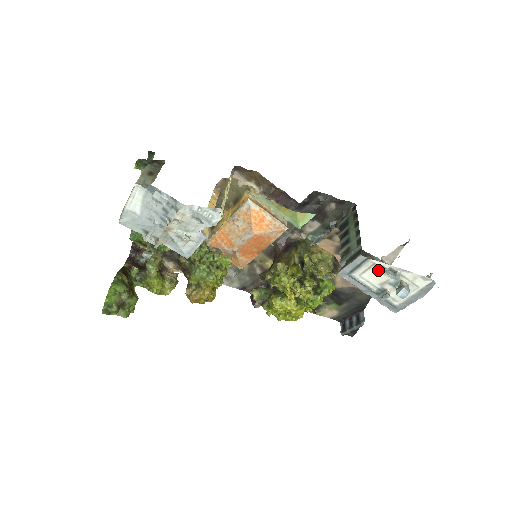
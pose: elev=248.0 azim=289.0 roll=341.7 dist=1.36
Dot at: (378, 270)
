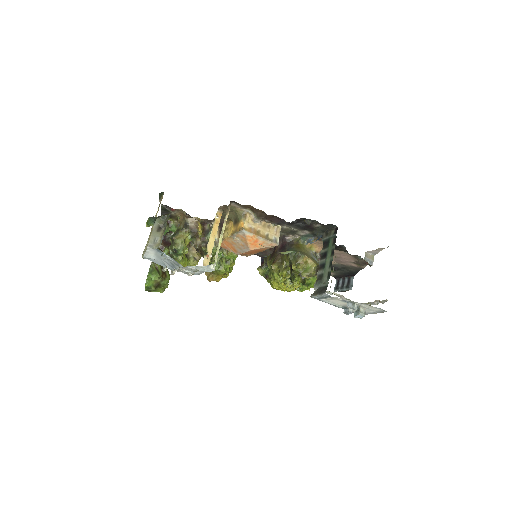
Dot at: (341, 300)
